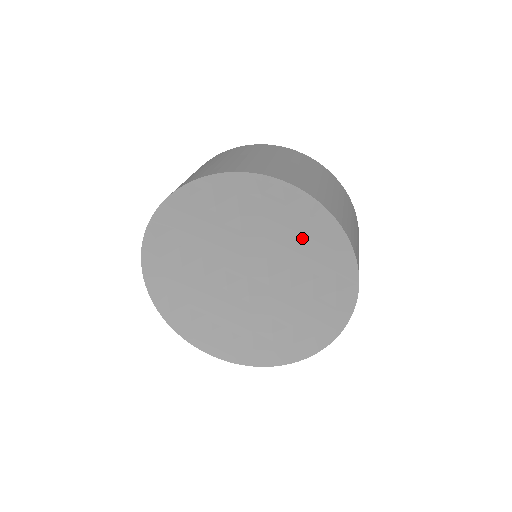
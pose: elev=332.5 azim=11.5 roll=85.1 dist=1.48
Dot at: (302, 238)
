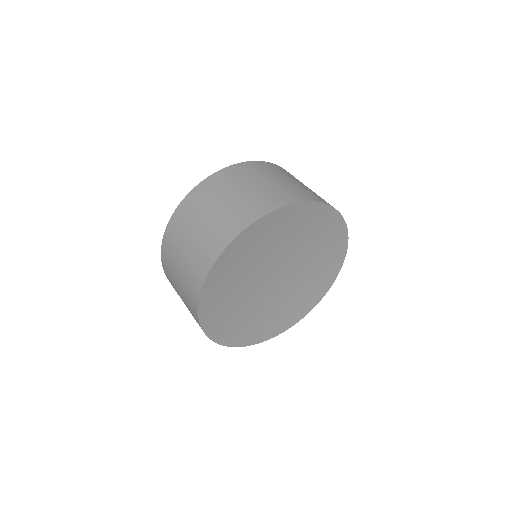
Dot at: (303, 228)
